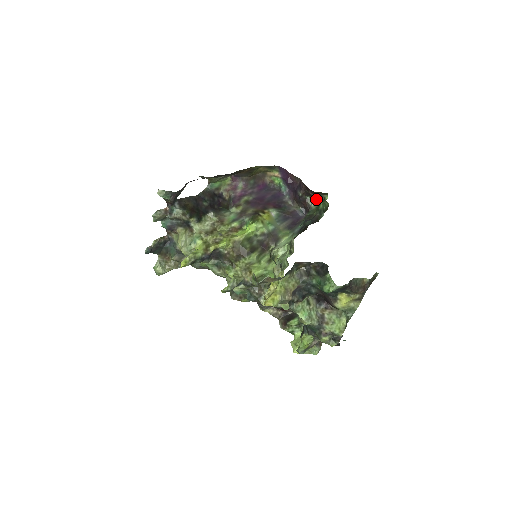
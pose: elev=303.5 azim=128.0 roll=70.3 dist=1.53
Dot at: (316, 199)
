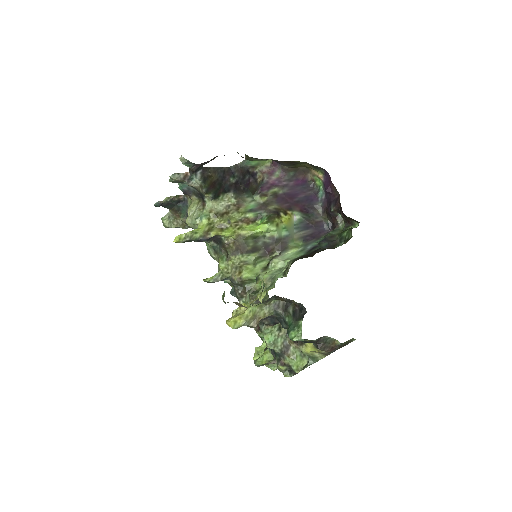
Dot at: (346, 221)
